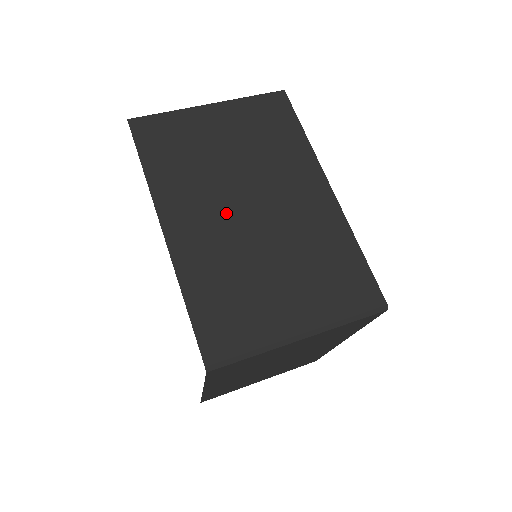
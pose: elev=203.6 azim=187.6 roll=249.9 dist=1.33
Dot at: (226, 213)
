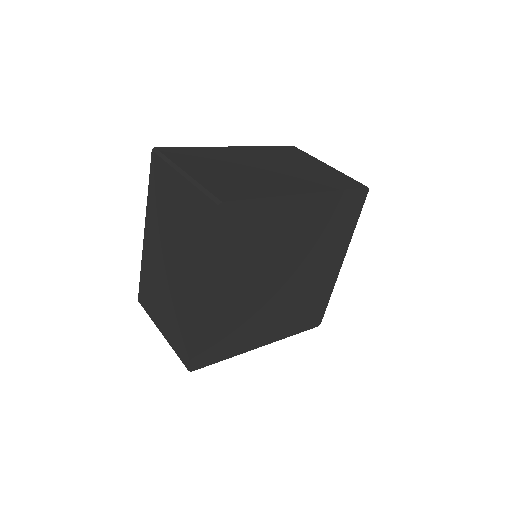
Dot at: (162, 253)
